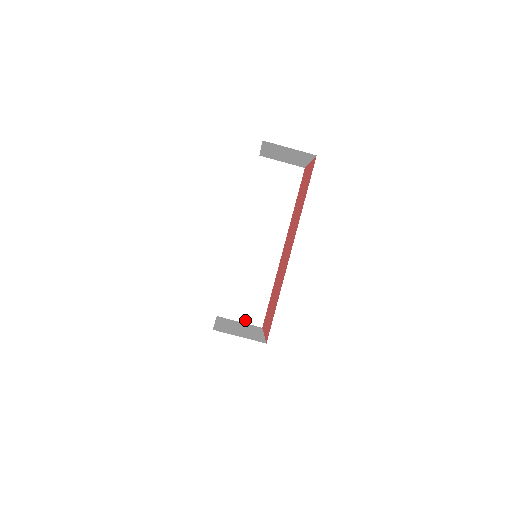
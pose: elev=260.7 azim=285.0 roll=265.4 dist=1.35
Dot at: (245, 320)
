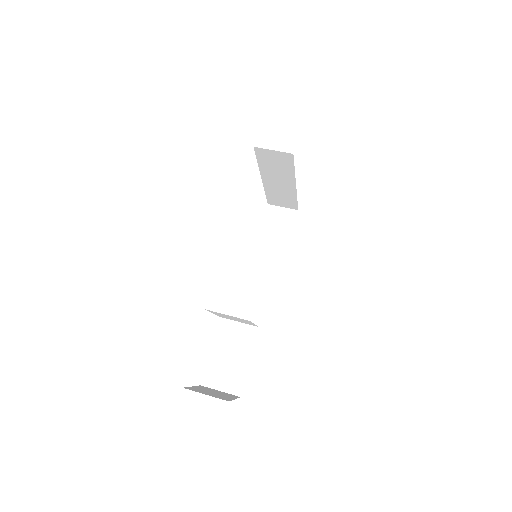
Dot at: occluded
